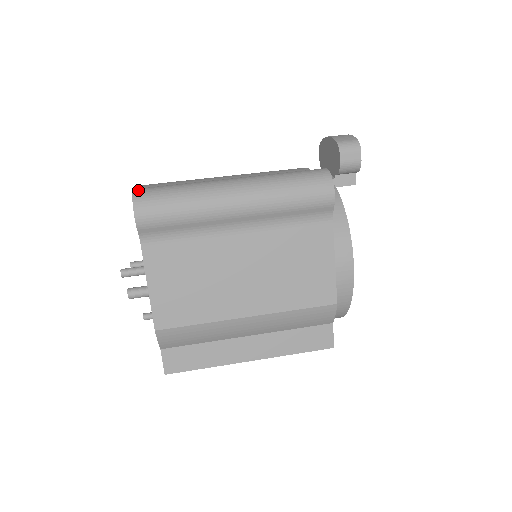
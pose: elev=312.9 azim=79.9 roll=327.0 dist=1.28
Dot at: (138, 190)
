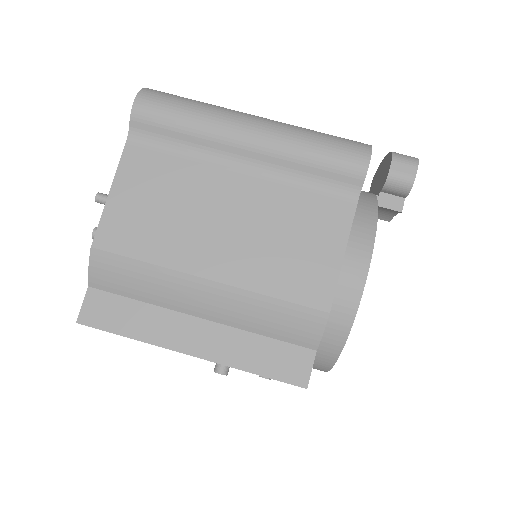
Dot at: occluded
